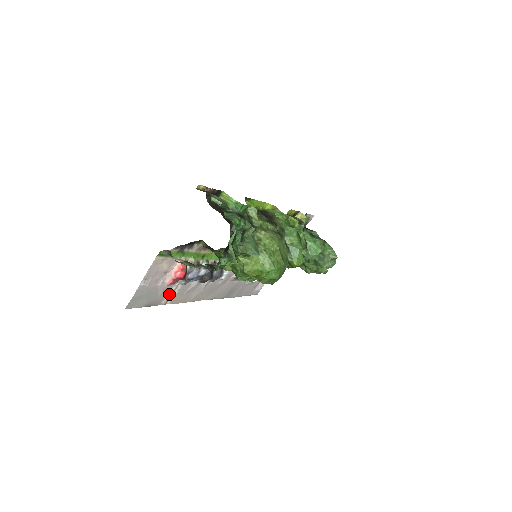
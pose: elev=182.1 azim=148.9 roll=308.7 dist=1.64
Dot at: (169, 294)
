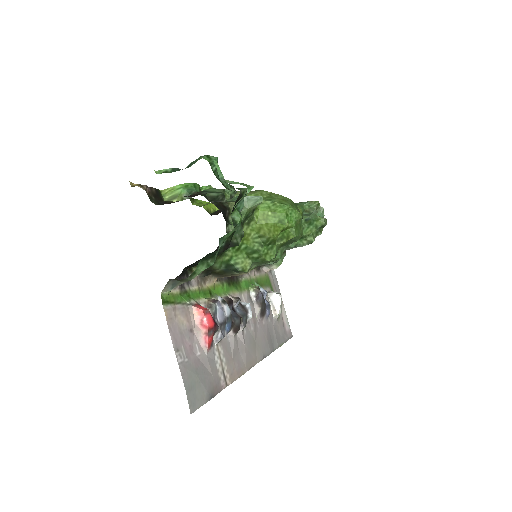
Dot at: (219, 367)
